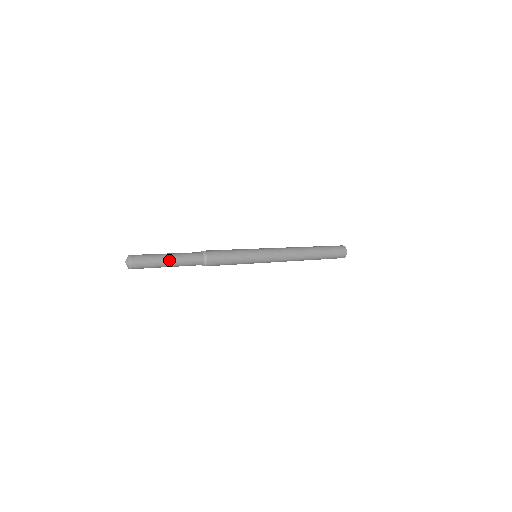
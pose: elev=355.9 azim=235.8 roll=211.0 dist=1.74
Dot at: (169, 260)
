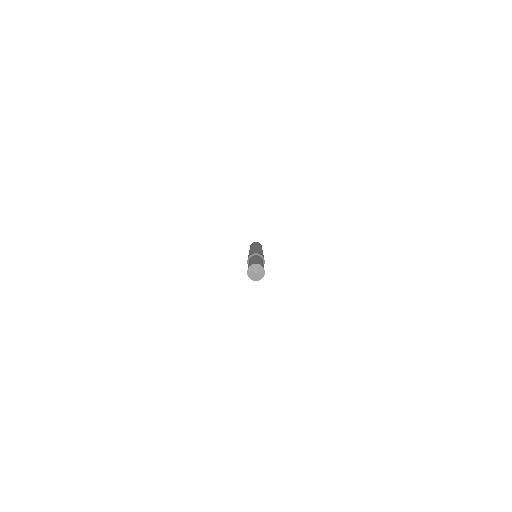
Dot at: occluded
